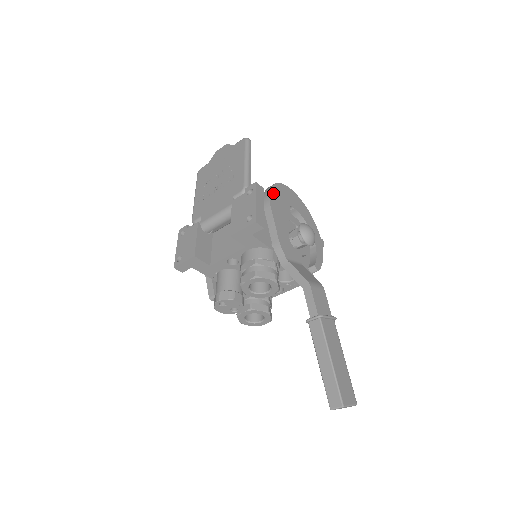
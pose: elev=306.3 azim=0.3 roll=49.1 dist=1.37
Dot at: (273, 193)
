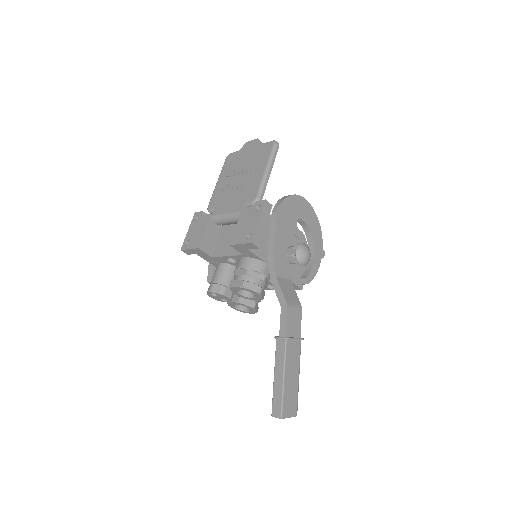
Dot at: (283, 207)
